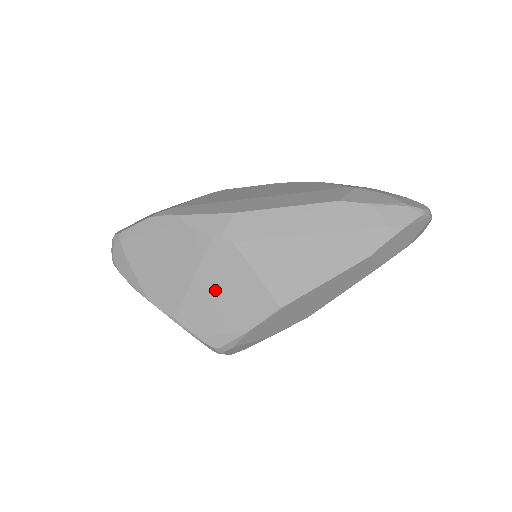
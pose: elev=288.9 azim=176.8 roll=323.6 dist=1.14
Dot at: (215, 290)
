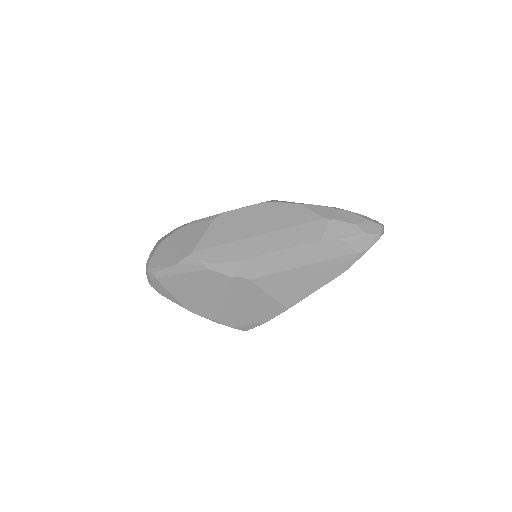
Dot at: (240, 304)
